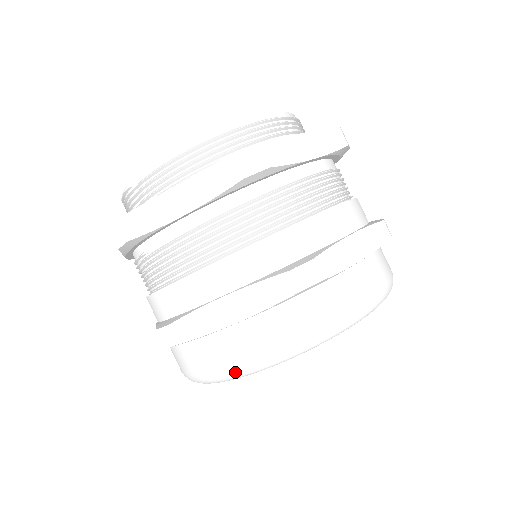
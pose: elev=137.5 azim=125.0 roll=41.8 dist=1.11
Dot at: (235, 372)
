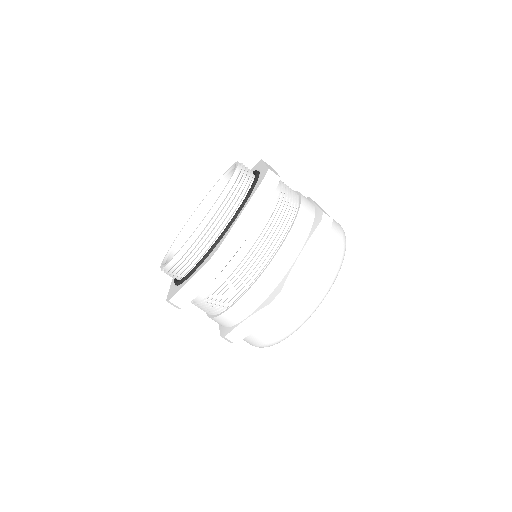
Dot at: occluded
